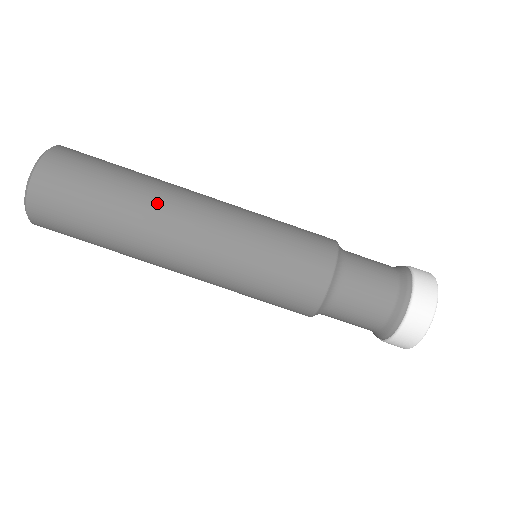
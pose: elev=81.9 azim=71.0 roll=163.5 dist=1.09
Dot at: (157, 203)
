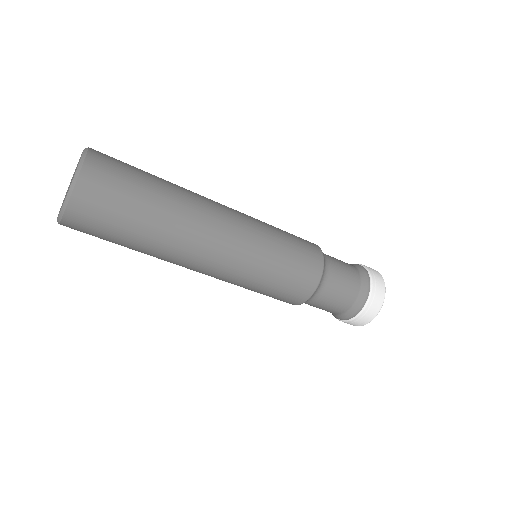
Dot at: (193, 206)
